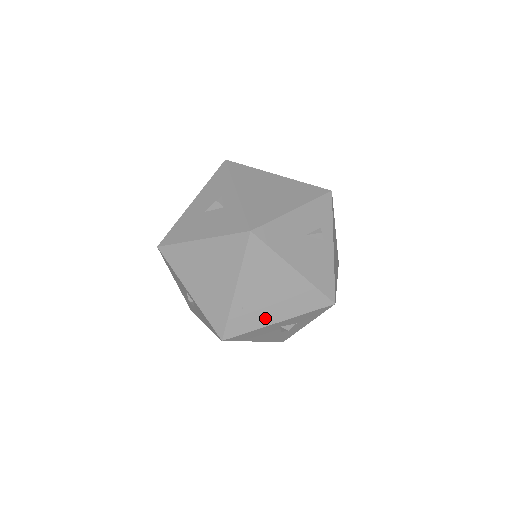
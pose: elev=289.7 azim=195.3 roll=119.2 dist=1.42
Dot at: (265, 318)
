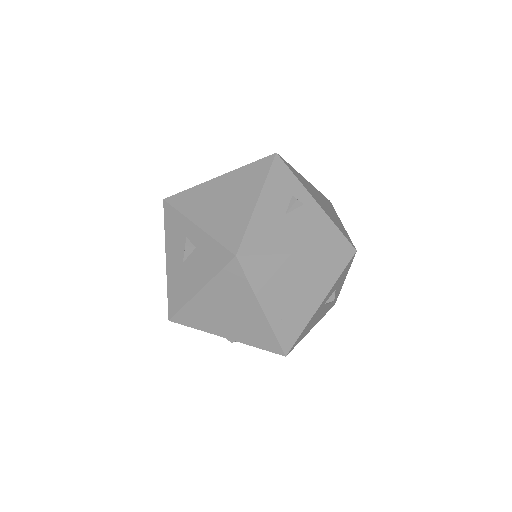
Dot at: (306, 311)
